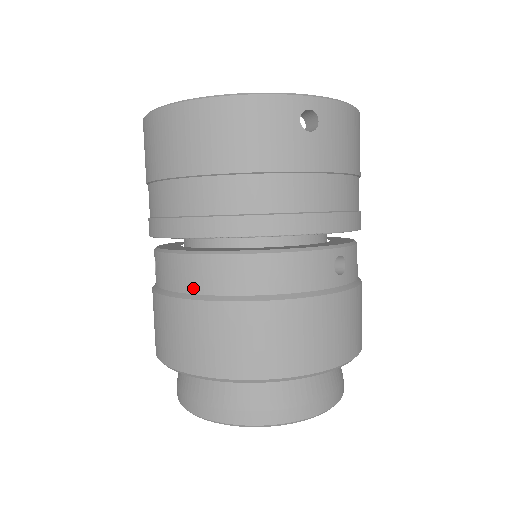
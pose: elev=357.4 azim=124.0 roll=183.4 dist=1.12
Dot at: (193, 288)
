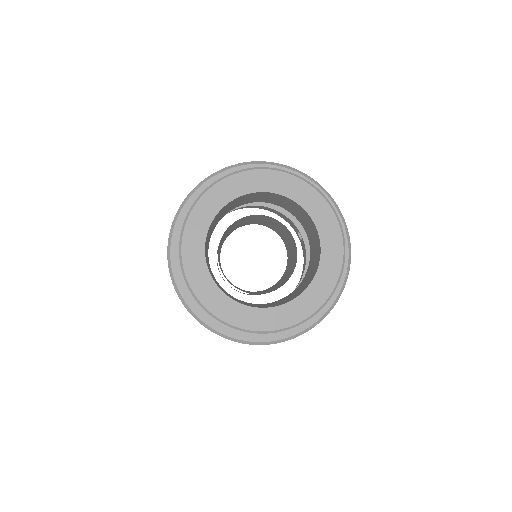
Dot at: occluded
